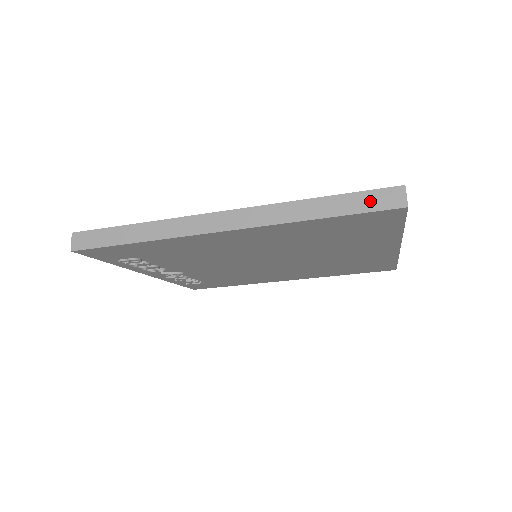
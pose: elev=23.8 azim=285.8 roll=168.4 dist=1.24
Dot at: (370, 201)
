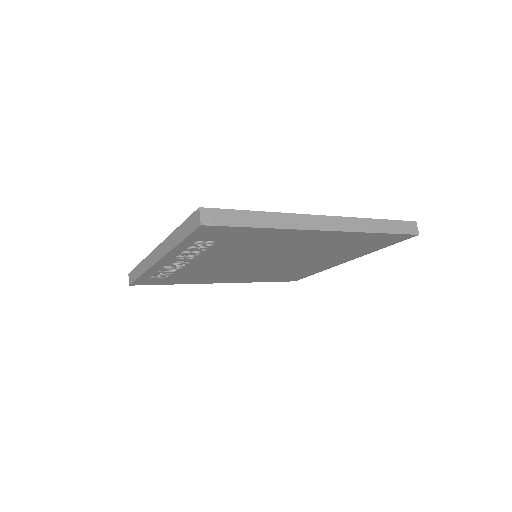
Dot at: (403, 227)
